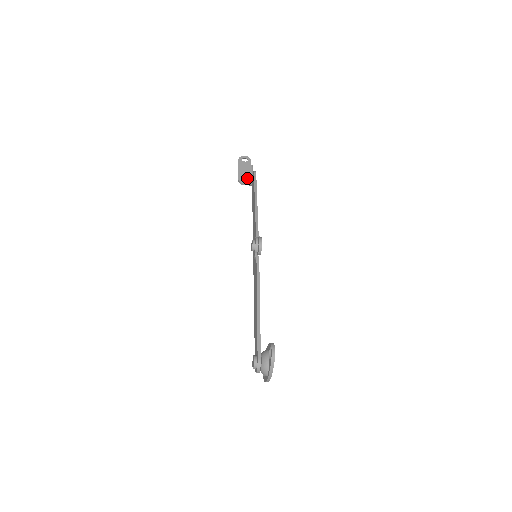
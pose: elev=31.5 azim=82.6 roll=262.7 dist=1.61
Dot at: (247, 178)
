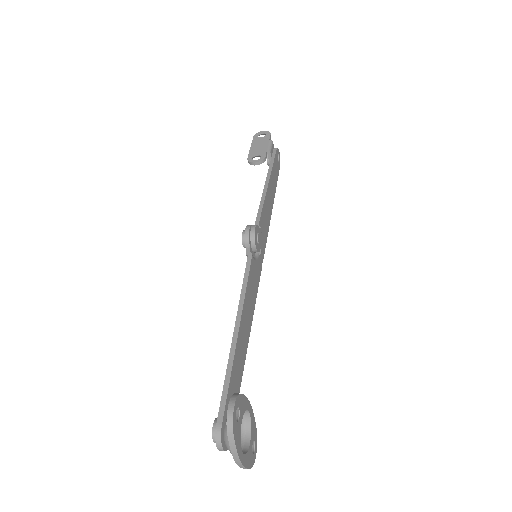
Dot at: (260, 155)
